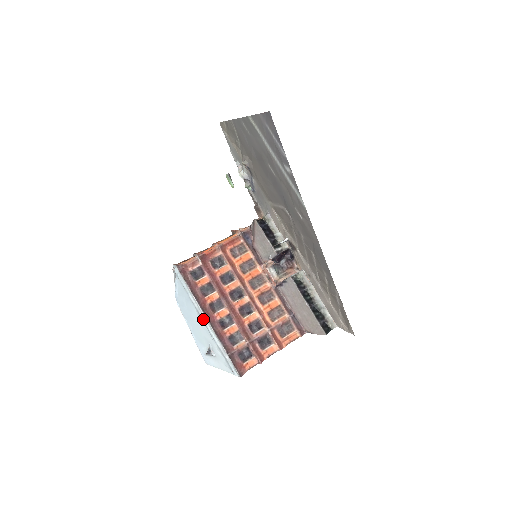
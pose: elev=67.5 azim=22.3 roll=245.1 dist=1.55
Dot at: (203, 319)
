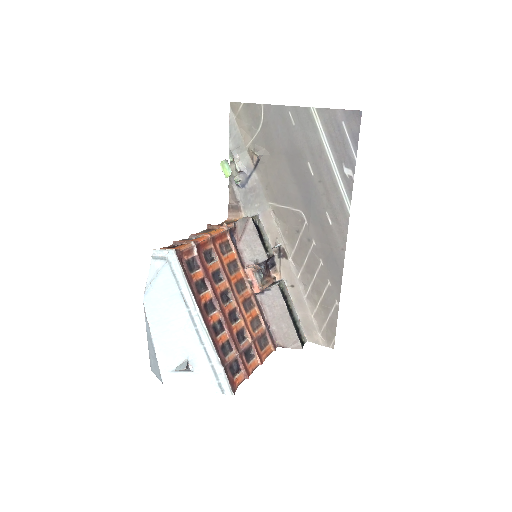
Dot at: (196, 322)
